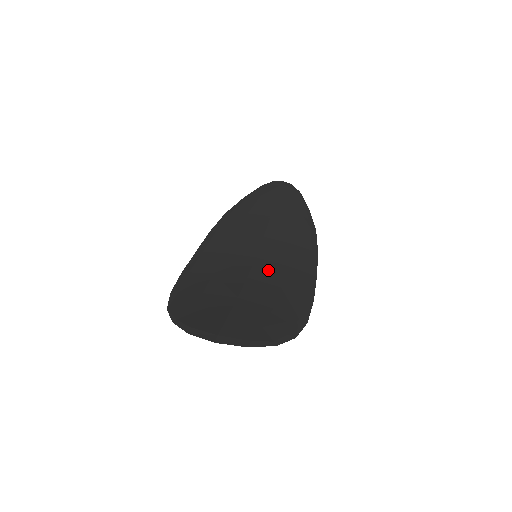
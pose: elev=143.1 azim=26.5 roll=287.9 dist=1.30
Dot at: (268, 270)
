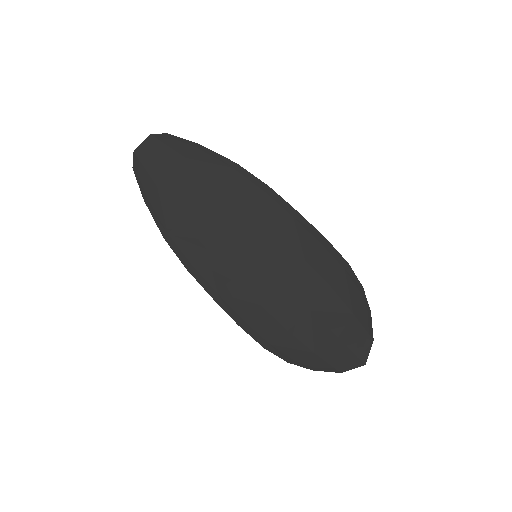
Dot at: (278, 257)
